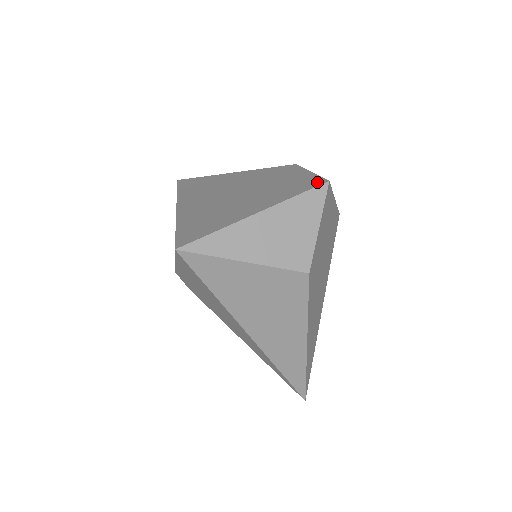
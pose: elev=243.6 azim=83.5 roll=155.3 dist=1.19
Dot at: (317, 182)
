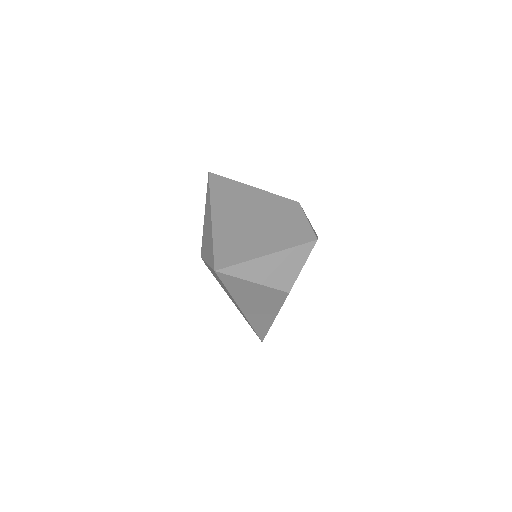
Dot at: (310, 237)
